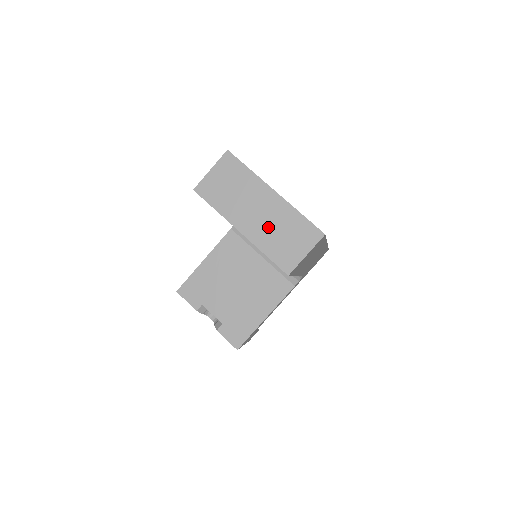
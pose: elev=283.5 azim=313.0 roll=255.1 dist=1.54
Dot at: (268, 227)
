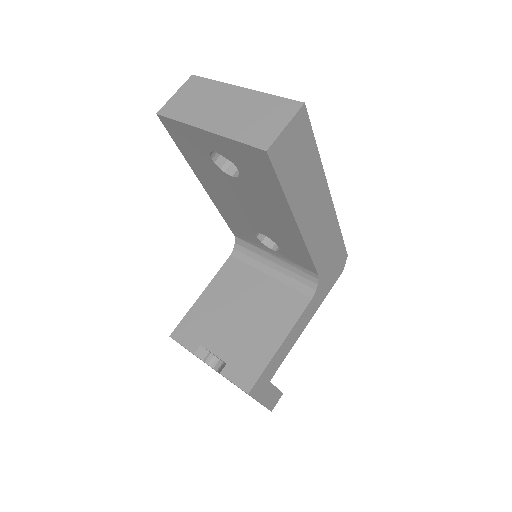
Dot at: (238, 117)
